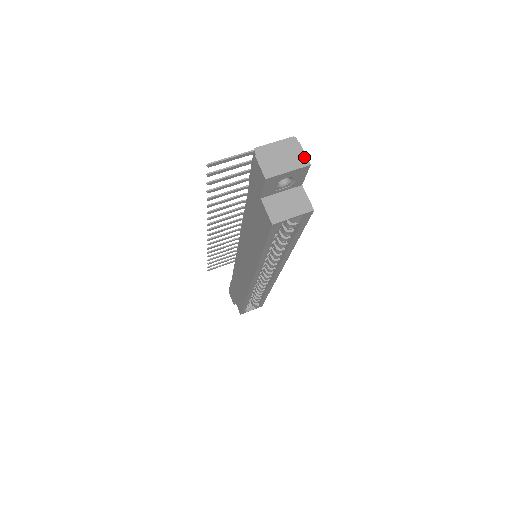
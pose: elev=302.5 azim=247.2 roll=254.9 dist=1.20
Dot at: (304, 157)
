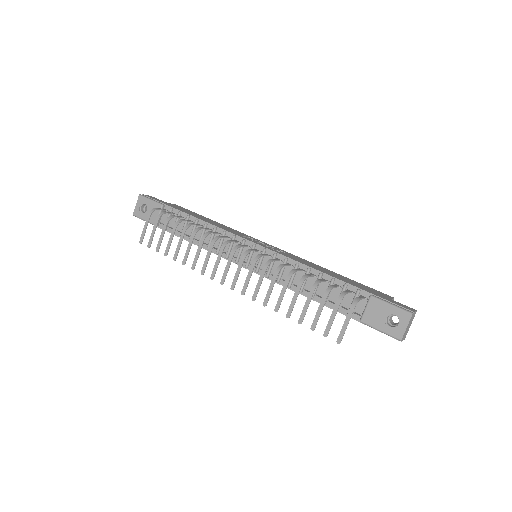
Dot at: (415, 313)
